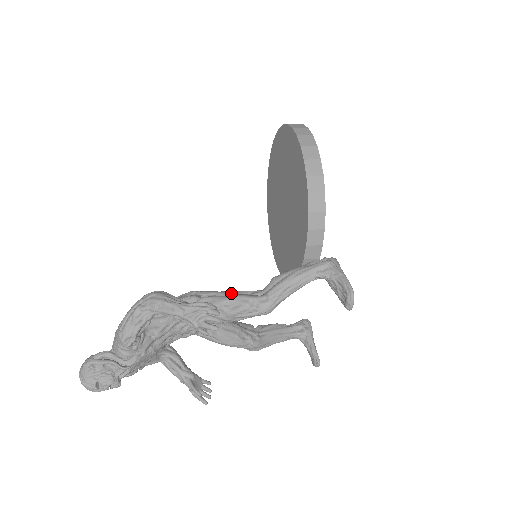
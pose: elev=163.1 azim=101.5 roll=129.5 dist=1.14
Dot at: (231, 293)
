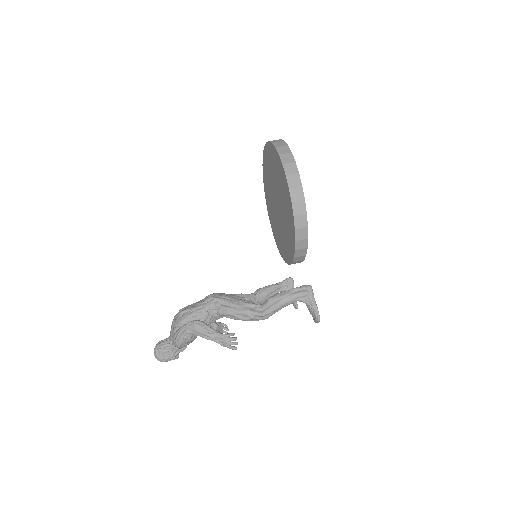
Dot at: (241, 306)
